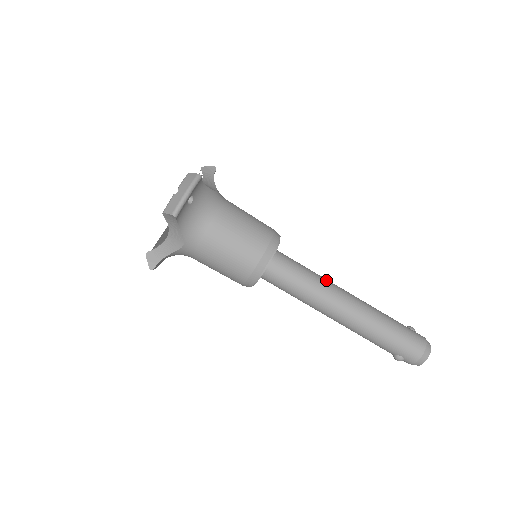
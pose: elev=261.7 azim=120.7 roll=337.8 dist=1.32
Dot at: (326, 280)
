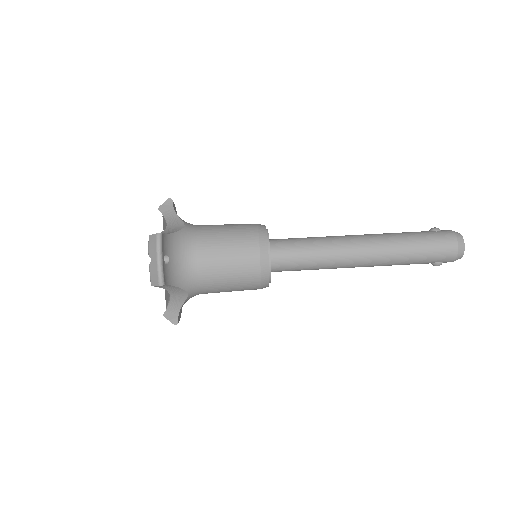
Dot at: (330, 239)
